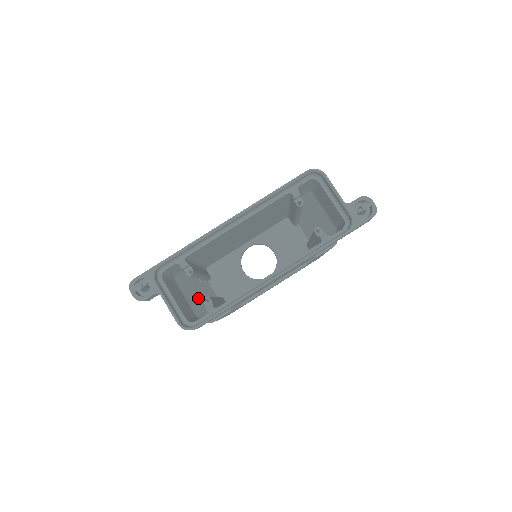
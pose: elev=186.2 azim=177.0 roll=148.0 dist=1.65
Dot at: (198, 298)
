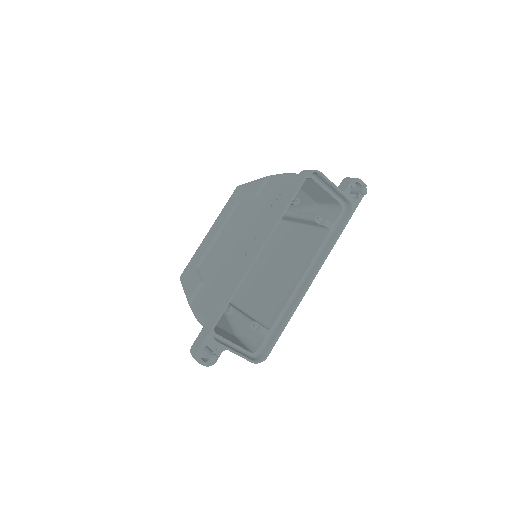
Dot at: occluded
